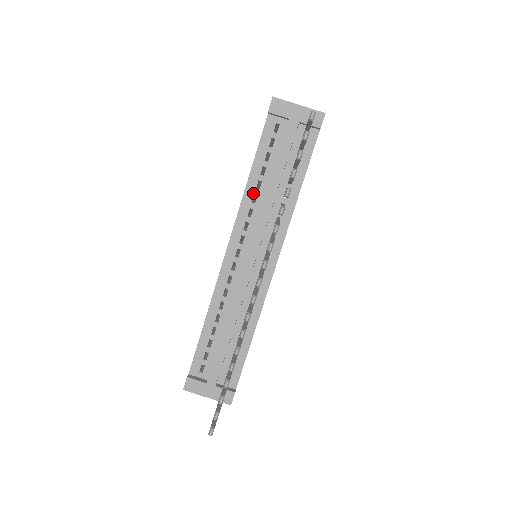
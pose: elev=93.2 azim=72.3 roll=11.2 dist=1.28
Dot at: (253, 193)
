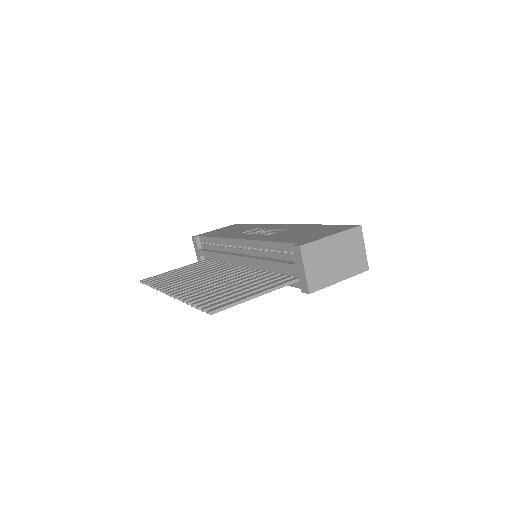
Dot at: (263, 248)
